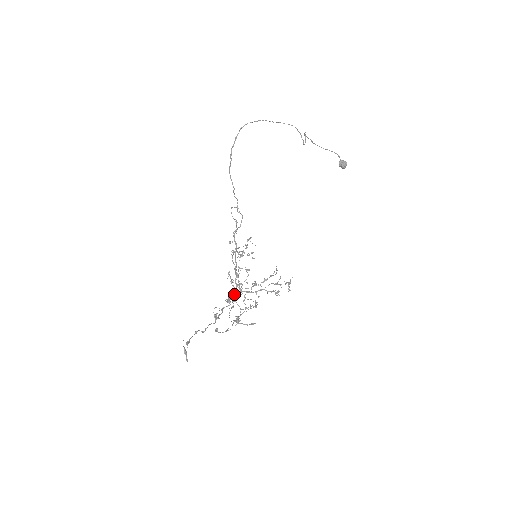
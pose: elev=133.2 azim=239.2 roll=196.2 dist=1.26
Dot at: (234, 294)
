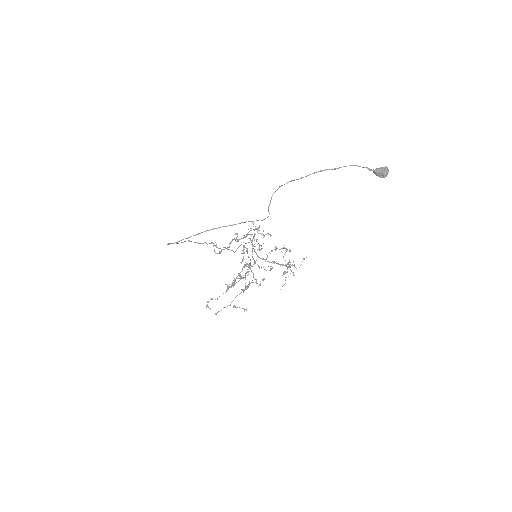
Dot at: occluded
